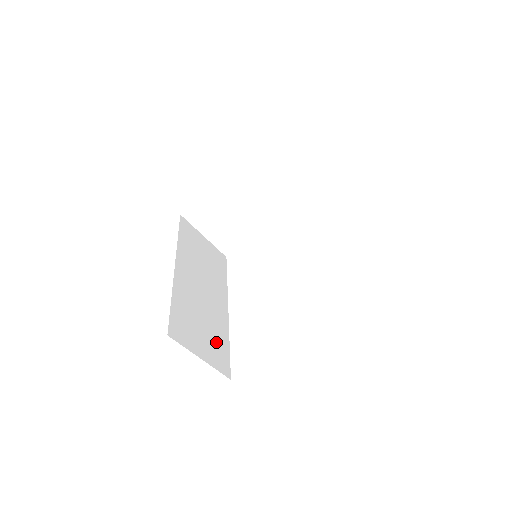
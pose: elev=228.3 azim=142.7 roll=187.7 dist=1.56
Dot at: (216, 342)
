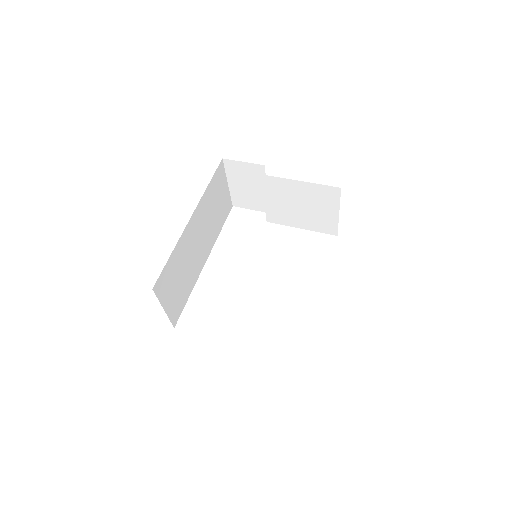
Dot at: (182, 294)
